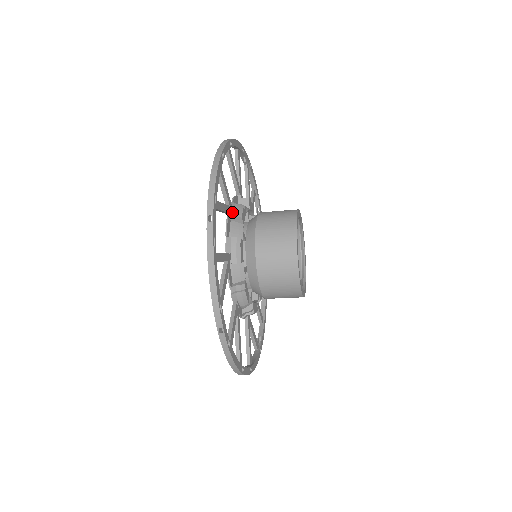
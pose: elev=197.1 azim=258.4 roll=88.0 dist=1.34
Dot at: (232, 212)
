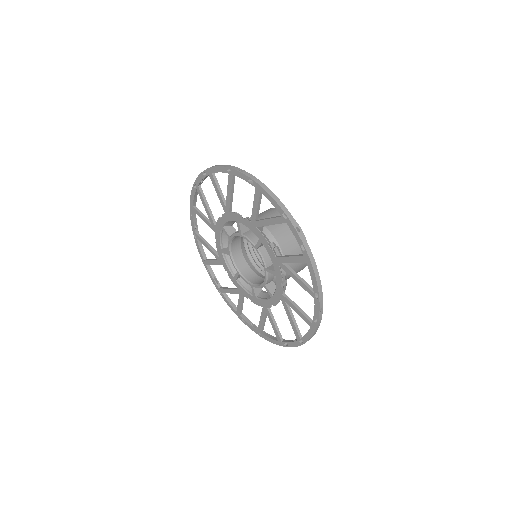
Dot at: occluded
